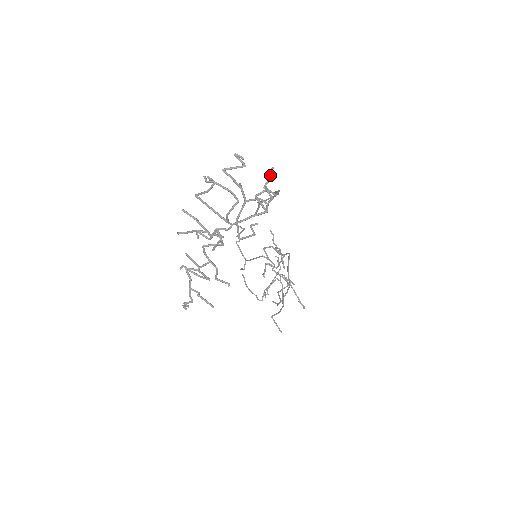
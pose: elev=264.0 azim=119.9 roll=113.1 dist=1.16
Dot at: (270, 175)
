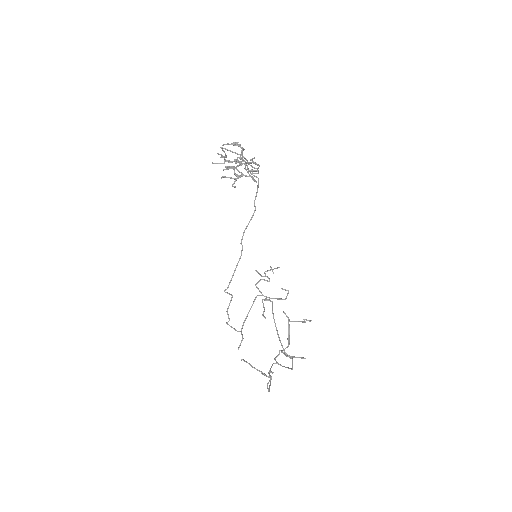
Dot at: occluded
